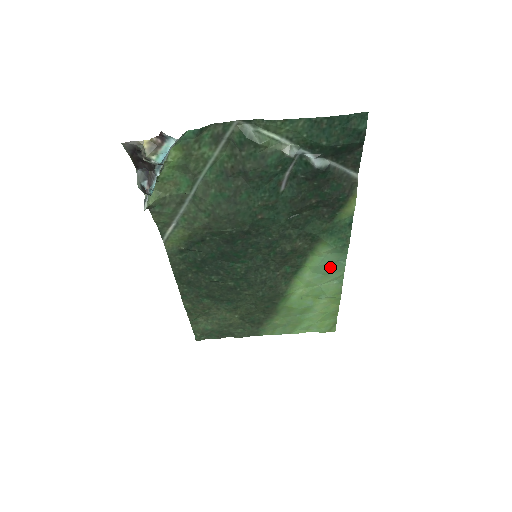
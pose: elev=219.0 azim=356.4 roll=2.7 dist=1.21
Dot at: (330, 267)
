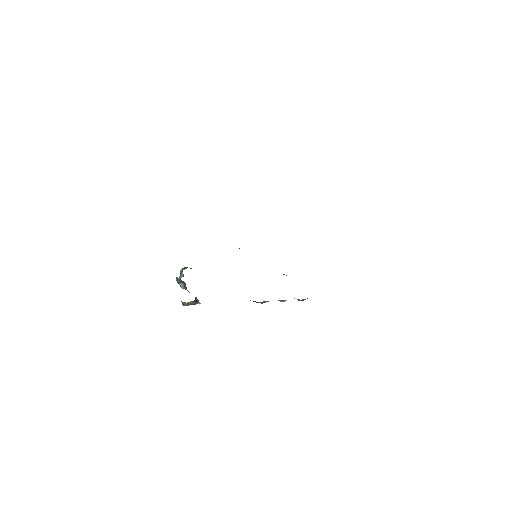
Dot at: occluded
